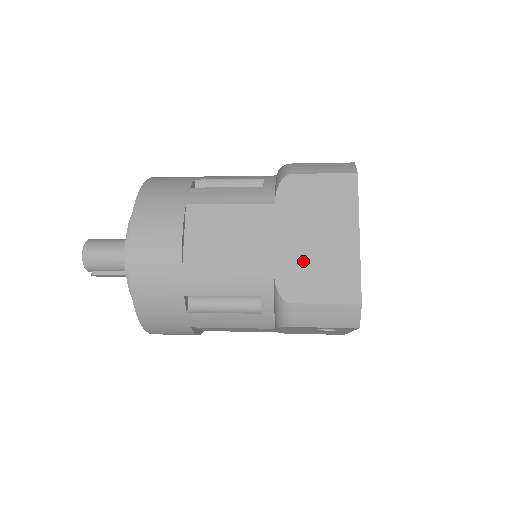
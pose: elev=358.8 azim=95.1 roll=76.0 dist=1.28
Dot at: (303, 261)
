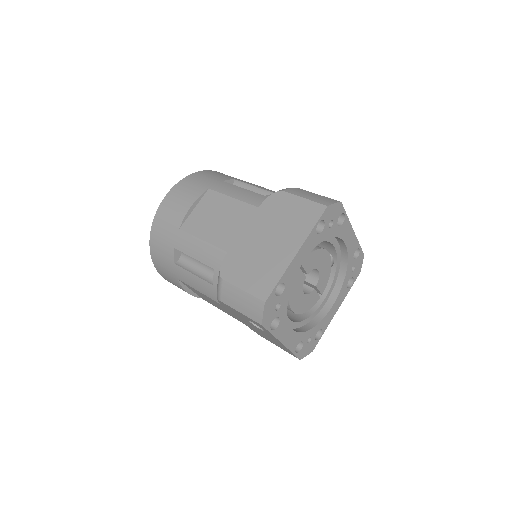
Dot at: (249, 254)
